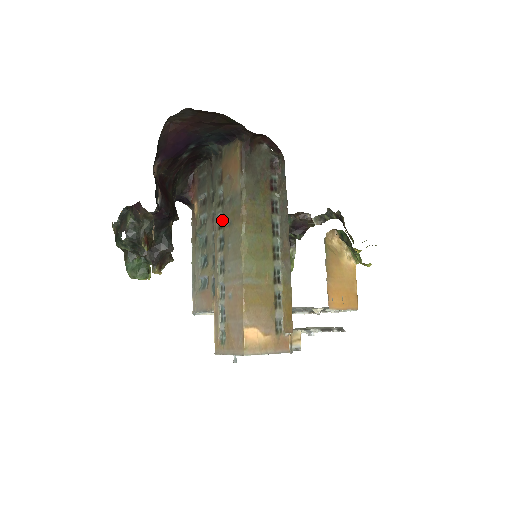
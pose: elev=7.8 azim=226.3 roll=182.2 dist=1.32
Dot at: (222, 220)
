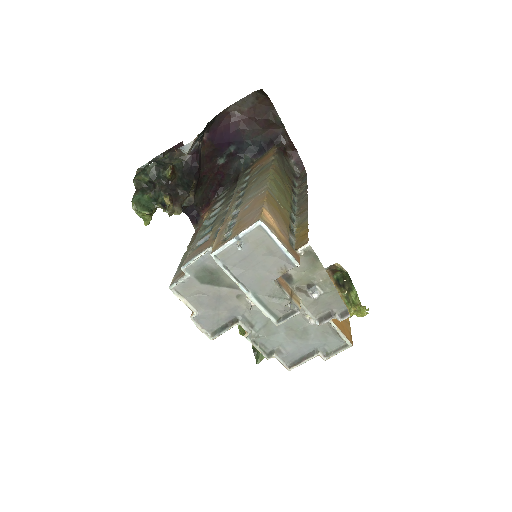
Dot at: (245, 187)
